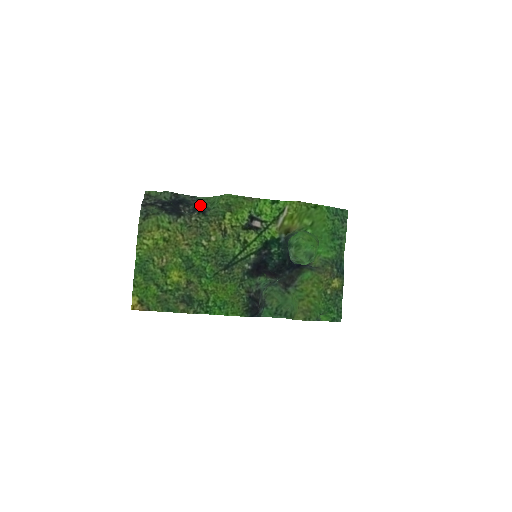
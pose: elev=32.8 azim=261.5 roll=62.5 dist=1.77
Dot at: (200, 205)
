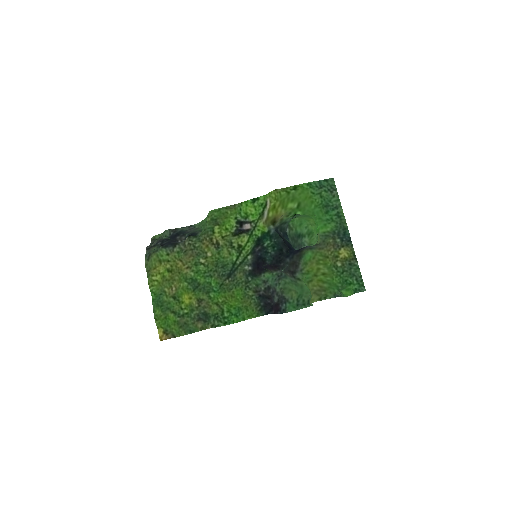
Dot at: (195, 230)
